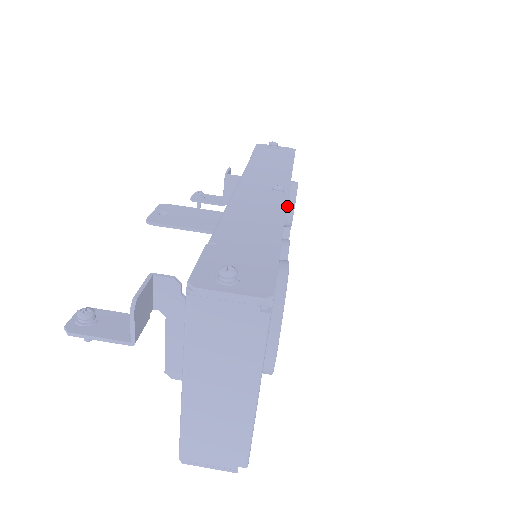
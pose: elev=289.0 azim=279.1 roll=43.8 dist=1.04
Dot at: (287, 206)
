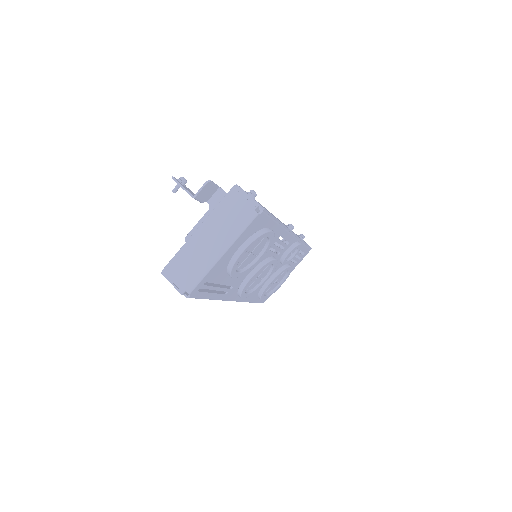
Dot at: (289, 247)
